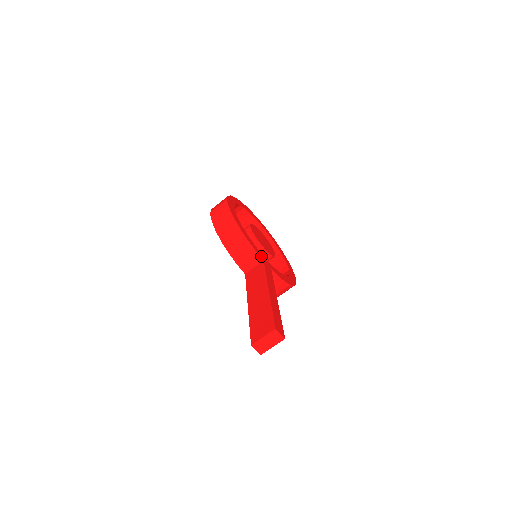
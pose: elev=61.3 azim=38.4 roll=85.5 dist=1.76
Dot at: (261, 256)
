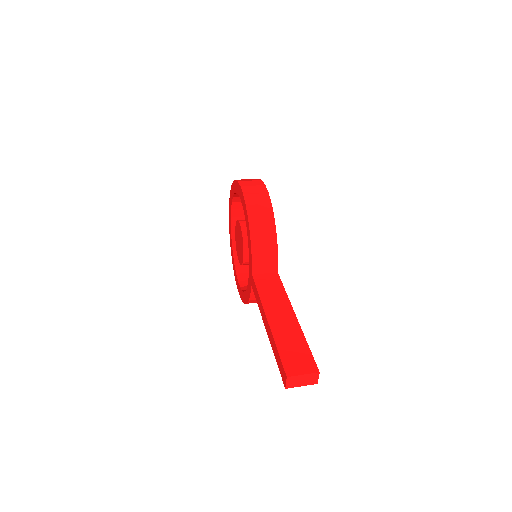
Dot at: (277, 266)
